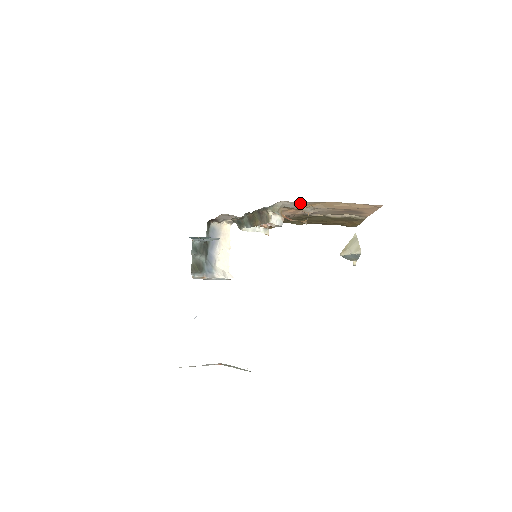
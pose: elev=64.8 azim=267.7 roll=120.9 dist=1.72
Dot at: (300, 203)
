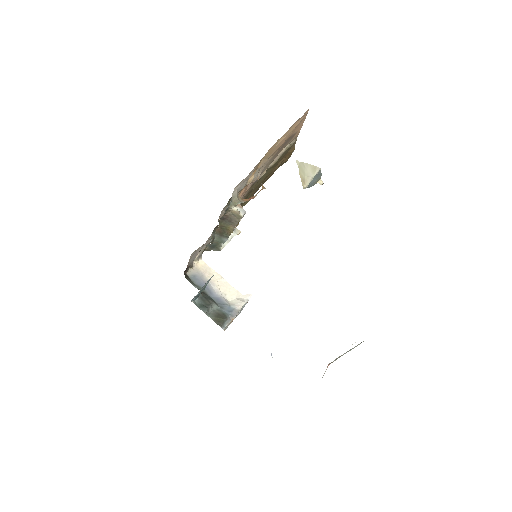
Dot at: (249, 175)
